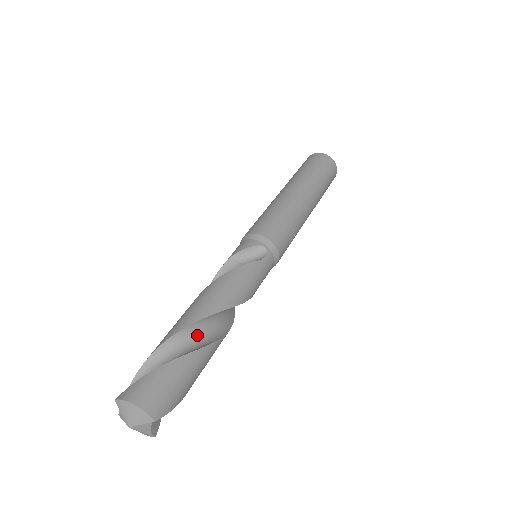
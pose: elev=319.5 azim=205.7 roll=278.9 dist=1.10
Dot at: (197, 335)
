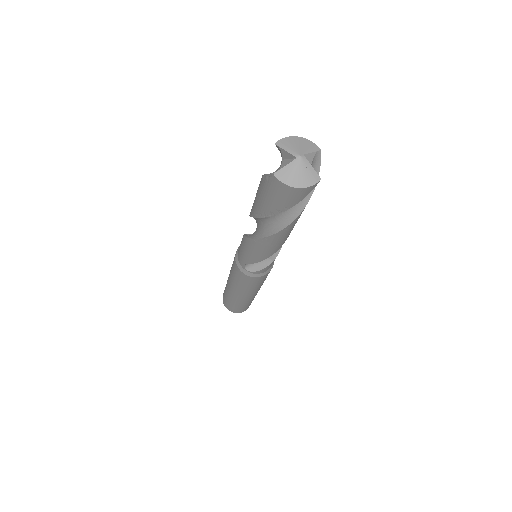
Dot at: occluded
